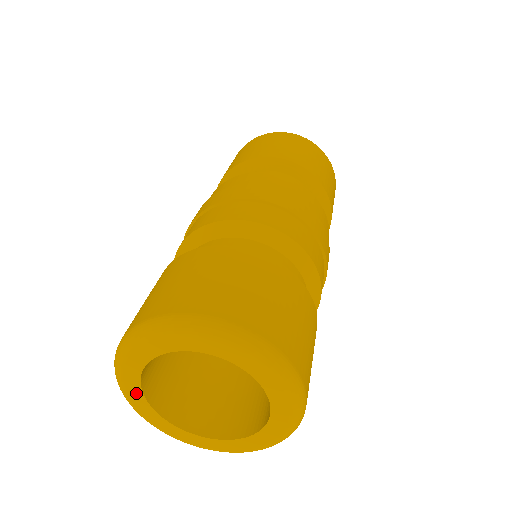
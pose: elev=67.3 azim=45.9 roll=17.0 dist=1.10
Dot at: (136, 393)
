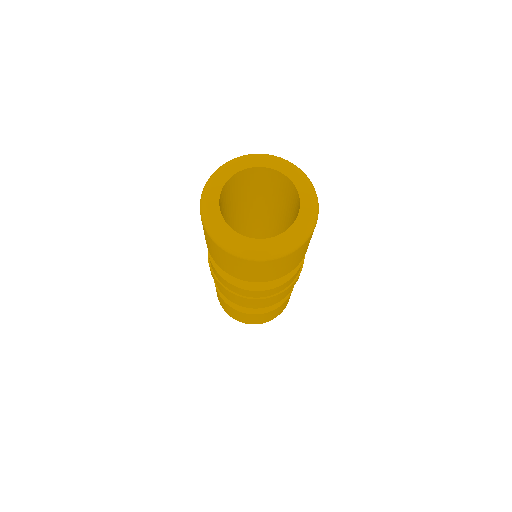
Dot at: (215, 198)
